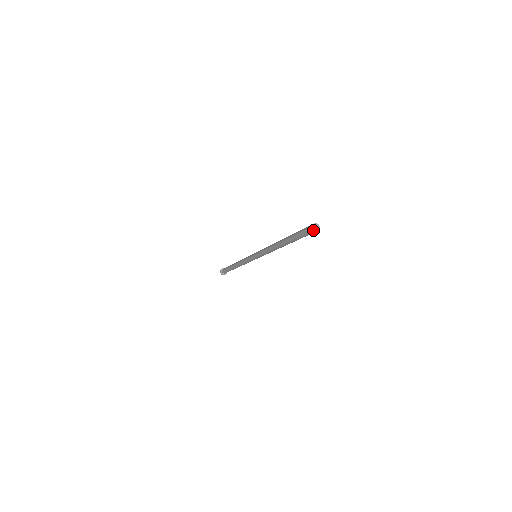
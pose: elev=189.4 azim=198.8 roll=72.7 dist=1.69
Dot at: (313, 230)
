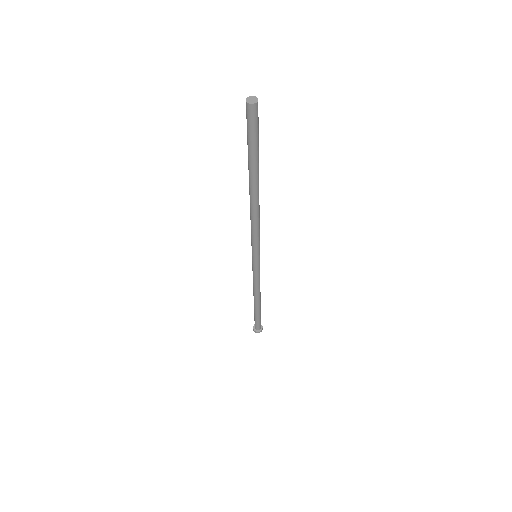
Dot at: (251, 105)
